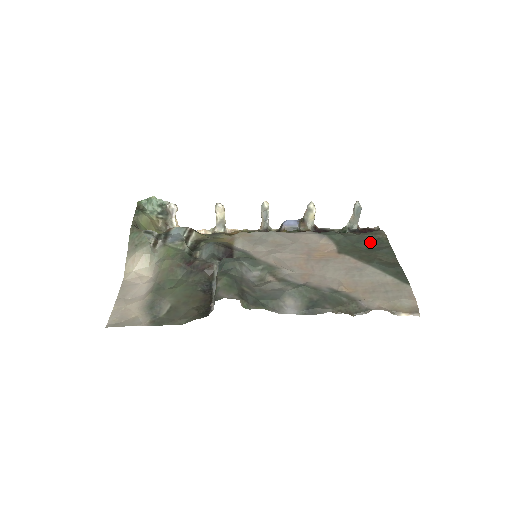
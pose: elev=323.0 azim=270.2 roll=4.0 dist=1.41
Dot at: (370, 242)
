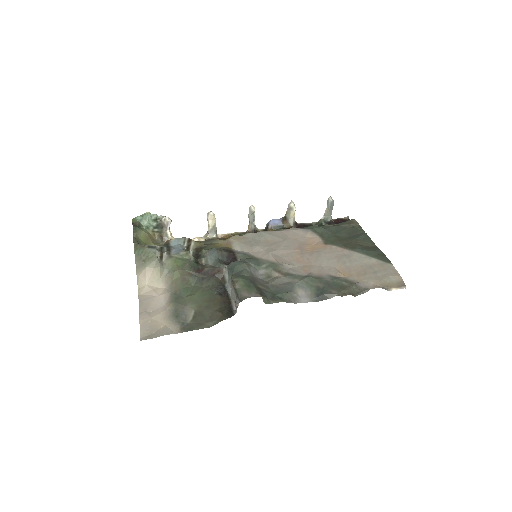
Dot at: (347, 231)
